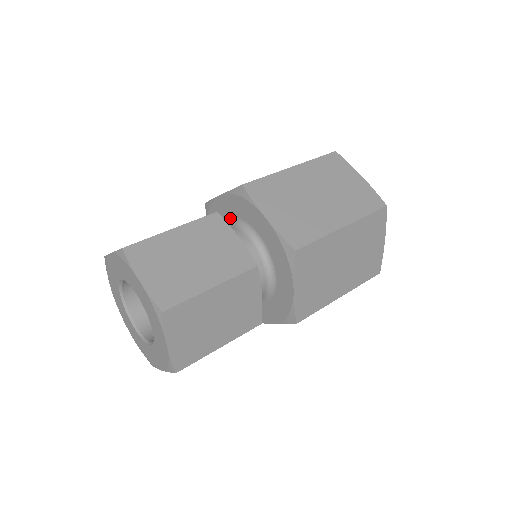
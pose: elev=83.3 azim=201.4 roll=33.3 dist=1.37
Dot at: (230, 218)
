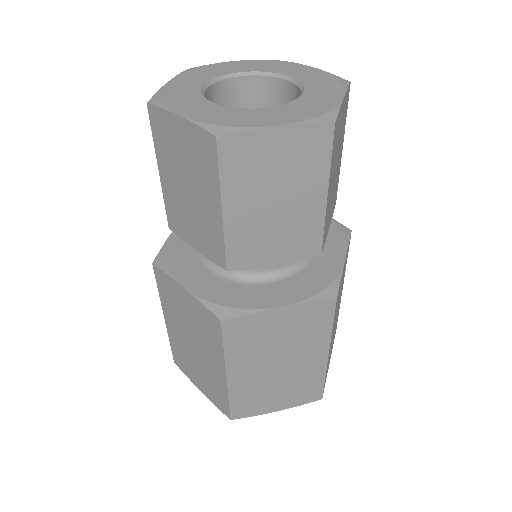
Dot at: occluded
